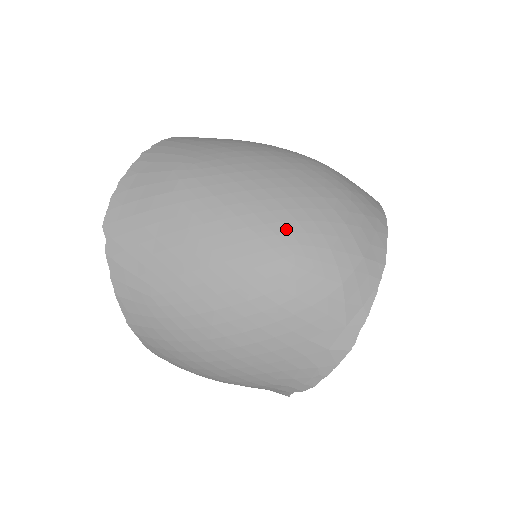
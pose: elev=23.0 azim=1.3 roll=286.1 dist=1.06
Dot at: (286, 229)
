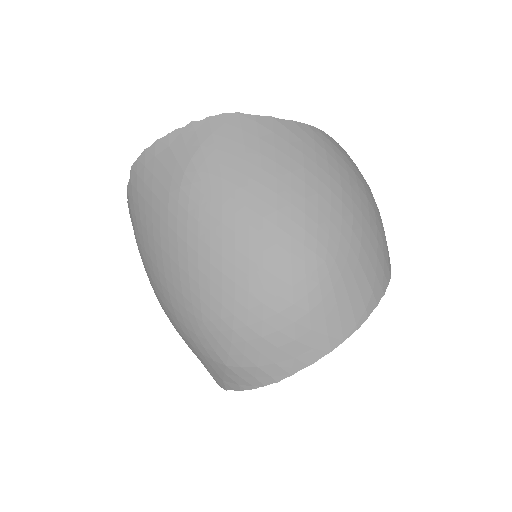
Dot at: (209, 302)
